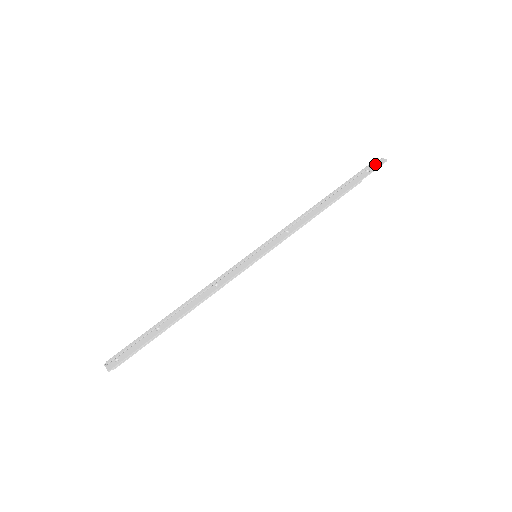
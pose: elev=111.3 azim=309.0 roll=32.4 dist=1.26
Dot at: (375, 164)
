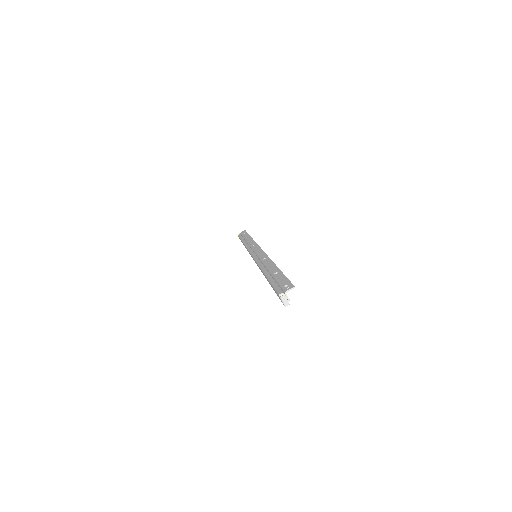
Dot at: (242, 233)
